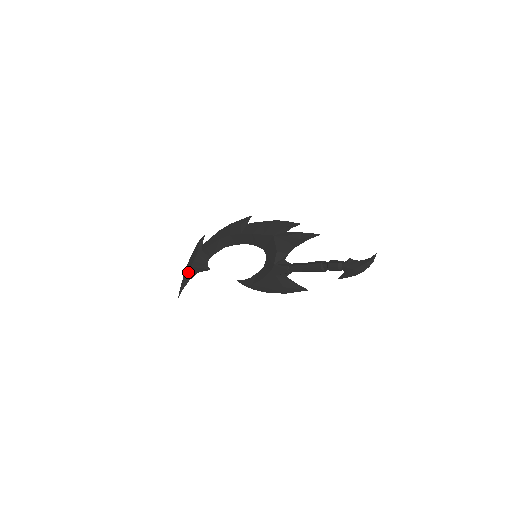
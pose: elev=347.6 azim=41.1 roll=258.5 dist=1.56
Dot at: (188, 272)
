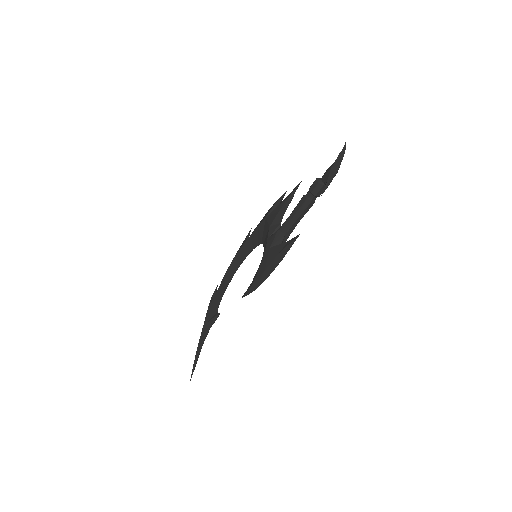
Dot at: (200, 336)
